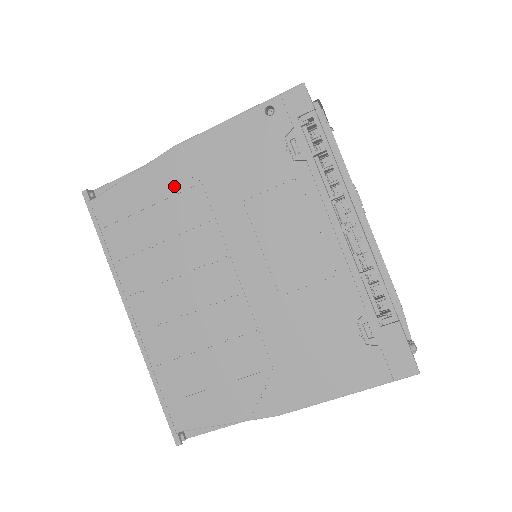
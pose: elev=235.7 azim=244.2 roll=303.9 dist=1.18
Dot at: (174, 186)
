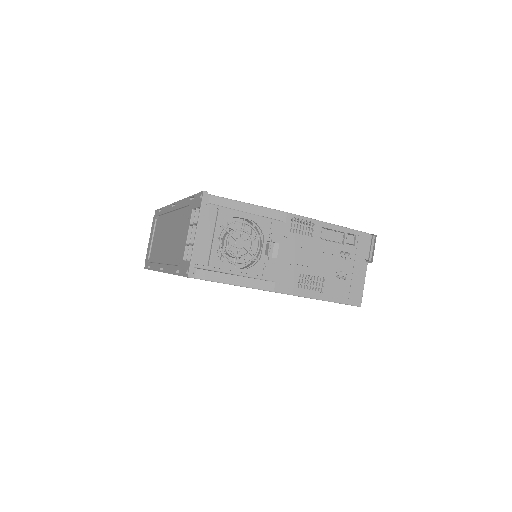
Dot at: occluded
